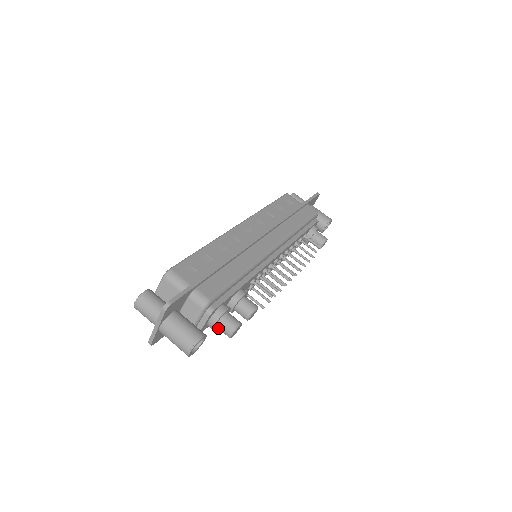
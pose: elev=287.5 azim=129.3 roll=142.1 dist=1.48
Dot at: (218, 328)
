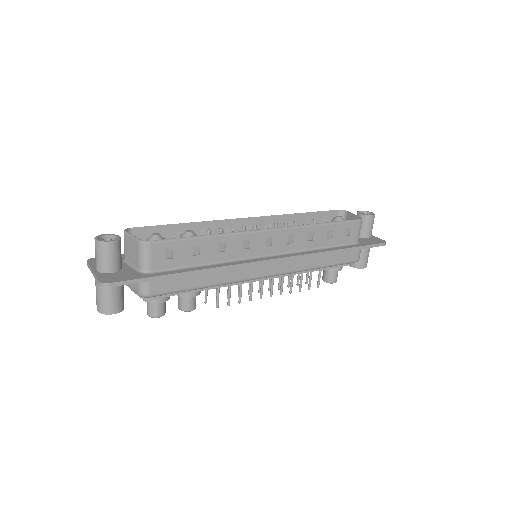
Dot at: occluded
